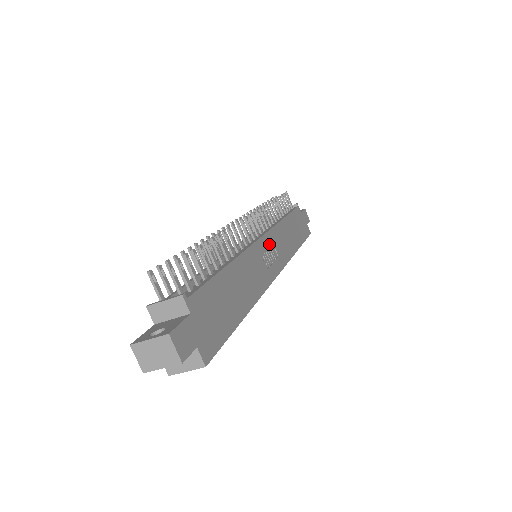
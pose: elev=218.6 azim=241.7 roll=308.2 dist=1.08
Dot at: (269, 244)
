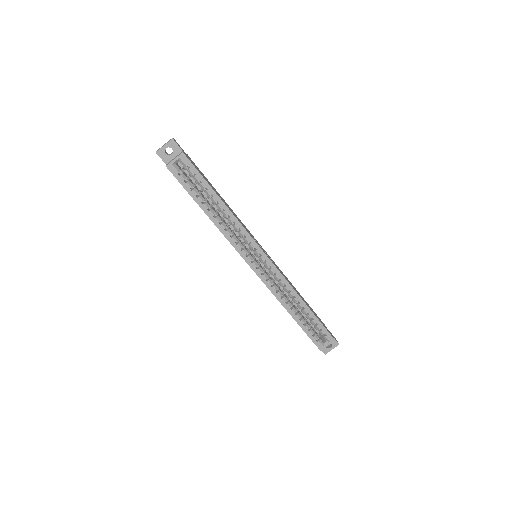
Dot at: (267, 254)
